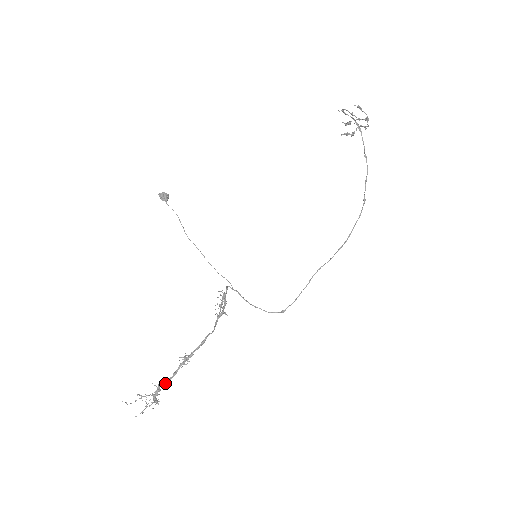
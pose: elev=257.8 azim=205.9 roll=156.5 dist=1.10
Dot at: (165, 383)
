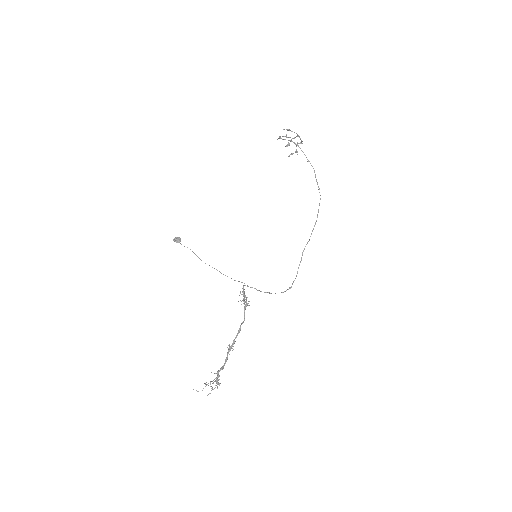
Dot at: (221, 369)
